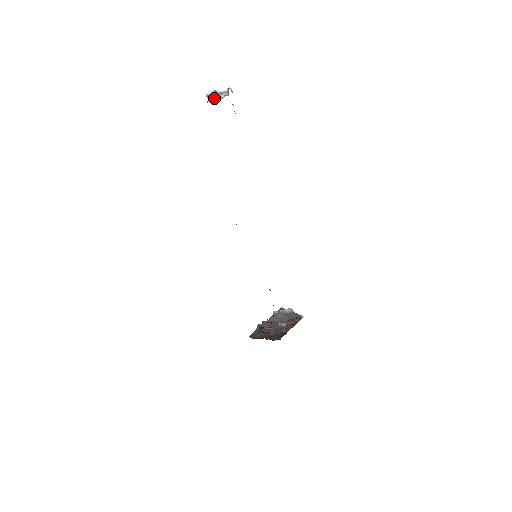
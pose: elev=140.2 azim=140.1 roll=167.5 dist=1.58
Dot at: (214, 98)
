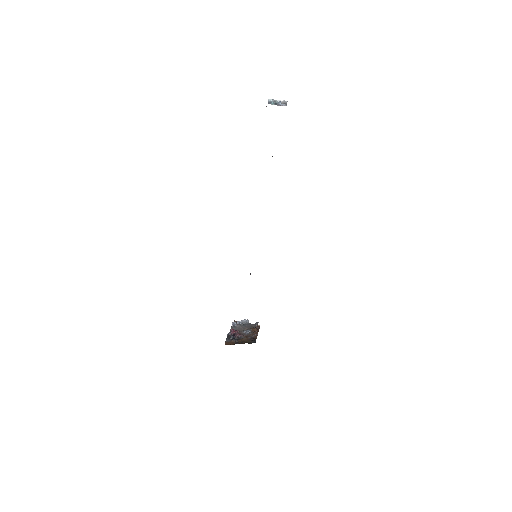
Dot at: occluded
